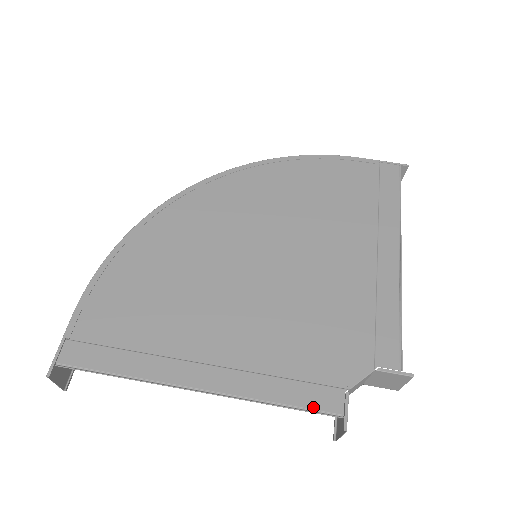
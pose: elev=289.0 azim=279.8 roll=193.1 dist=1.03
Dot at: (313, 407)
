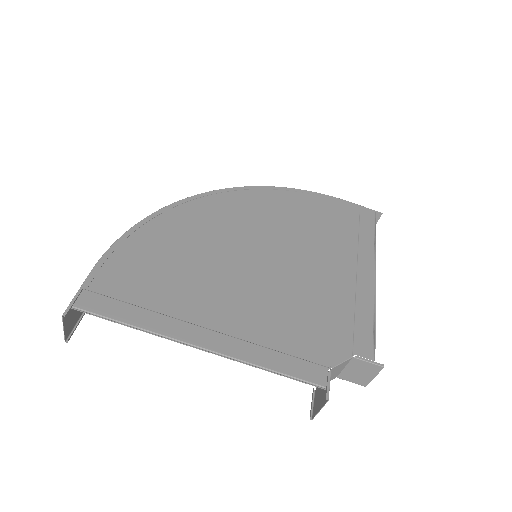
Dot at: (301, 377)
